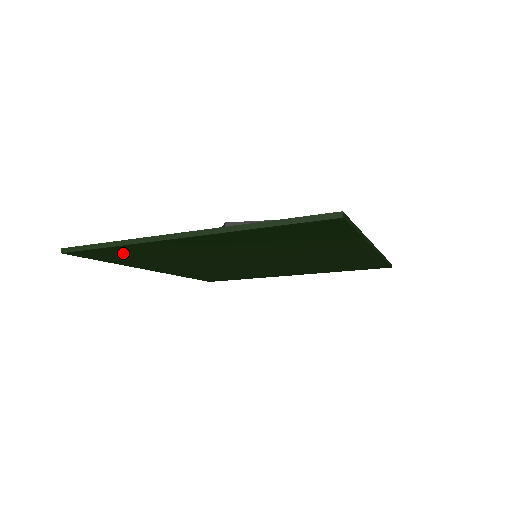
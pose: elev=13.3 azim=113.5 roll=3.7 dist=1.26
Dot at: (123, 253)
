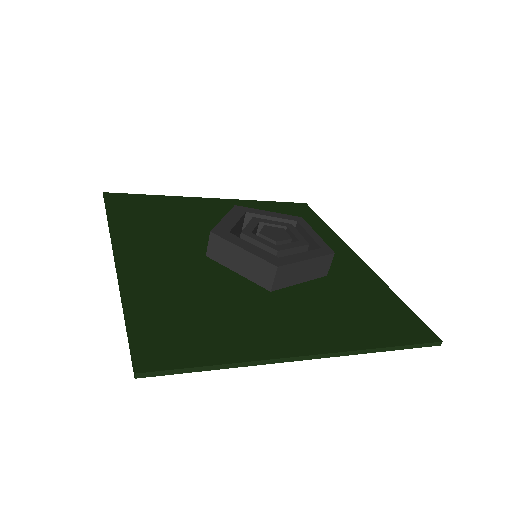
Dot at: (195, 341)
